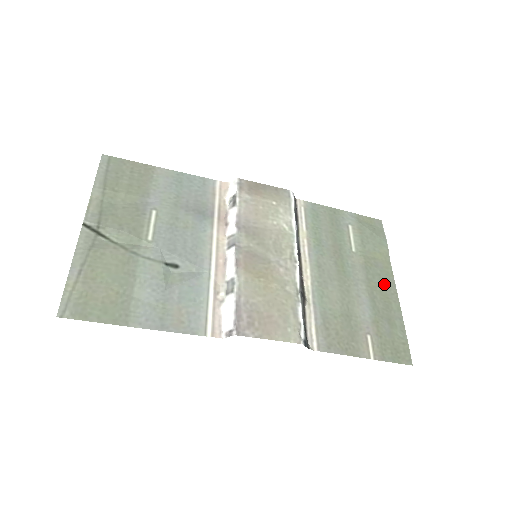
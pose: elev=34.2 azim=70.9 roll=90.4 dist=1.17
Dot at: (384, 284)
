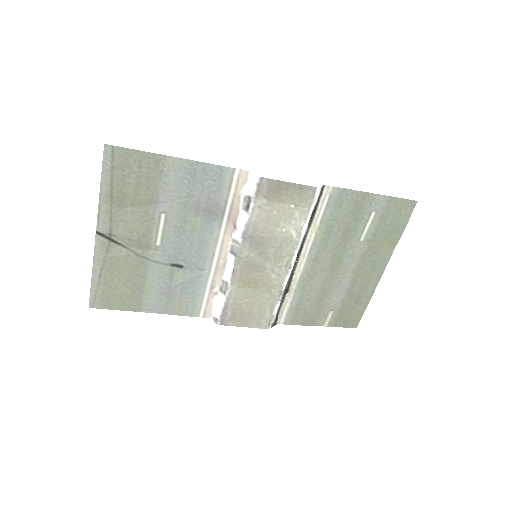
Dot at: (373, 270)
